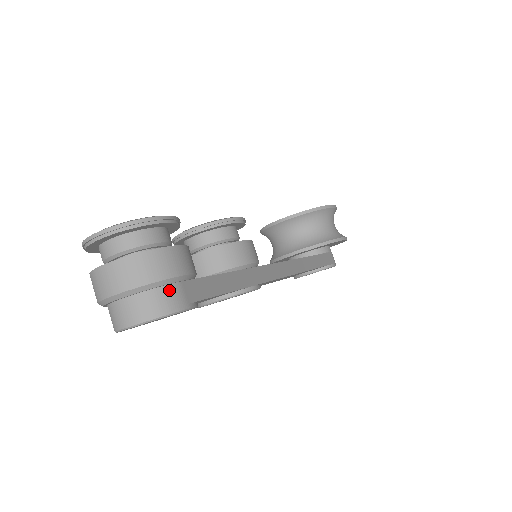
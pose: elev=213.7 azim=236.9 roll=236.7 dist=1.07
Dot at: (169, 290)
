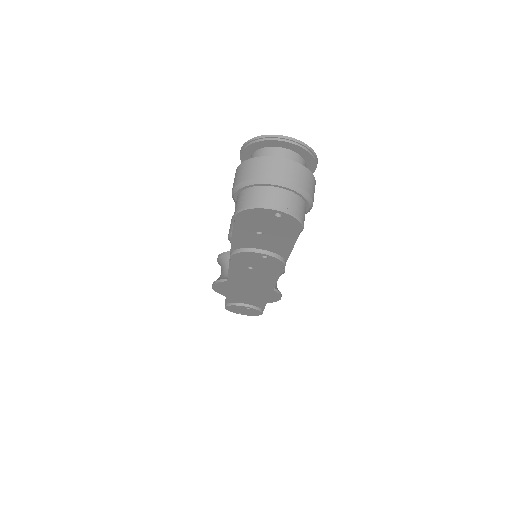
Dot at: (305, 207)
